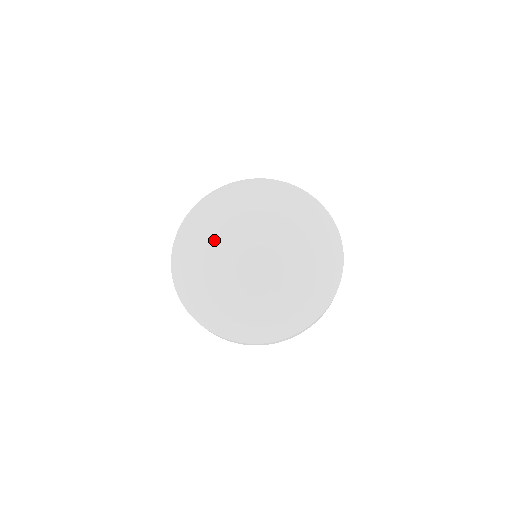
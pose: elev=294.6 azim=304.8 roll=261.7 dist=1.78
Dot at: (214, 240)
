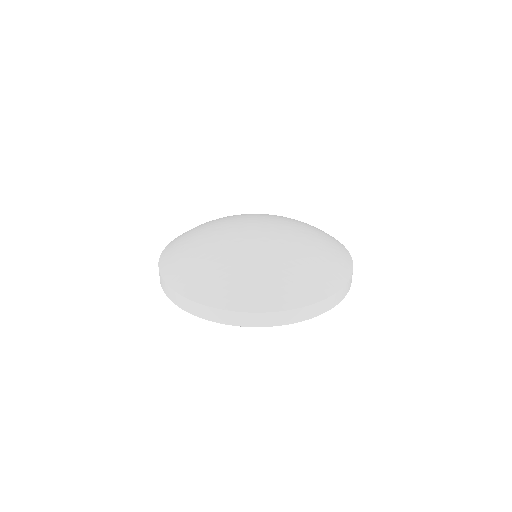
Dot at: (212, 238)
